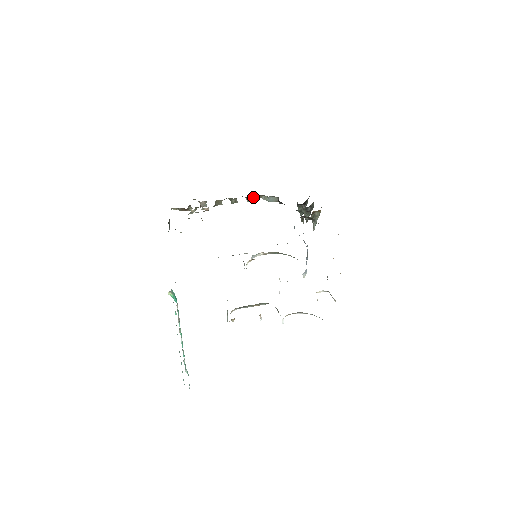
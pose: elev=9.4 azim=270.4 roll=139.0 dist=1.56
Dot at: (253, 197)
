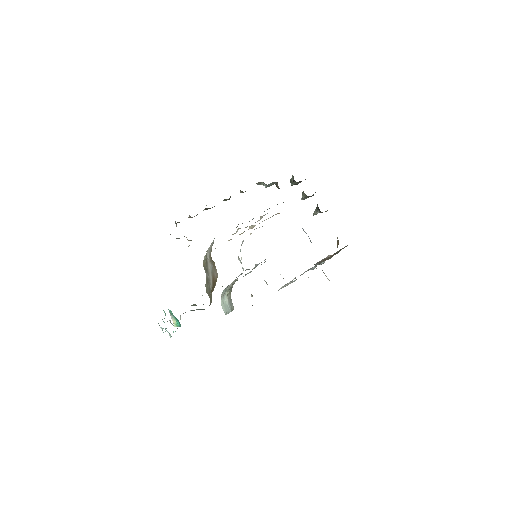
Dot at: occluded
